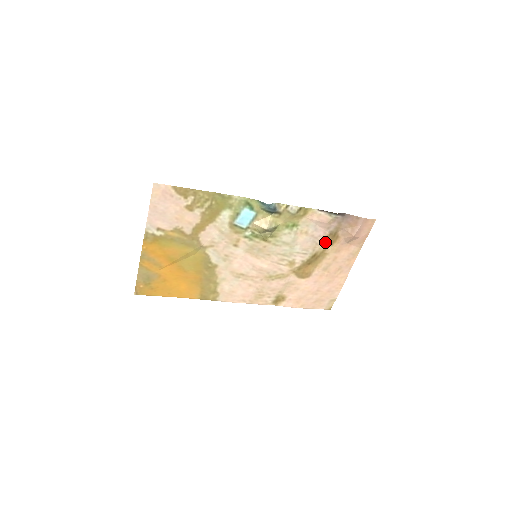
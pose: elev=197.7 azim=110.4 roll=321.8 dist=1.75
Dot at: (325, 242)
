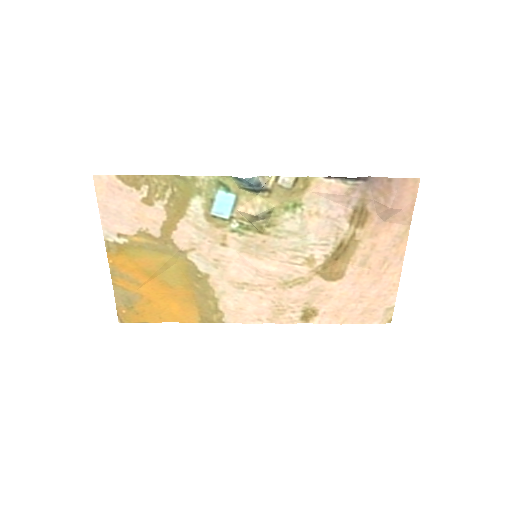
Dot at: (350, 224)
